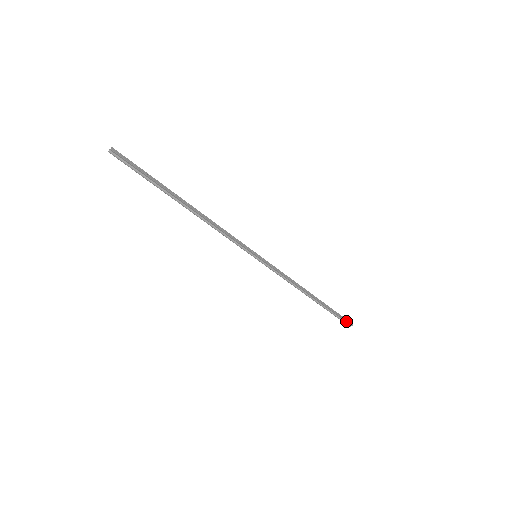
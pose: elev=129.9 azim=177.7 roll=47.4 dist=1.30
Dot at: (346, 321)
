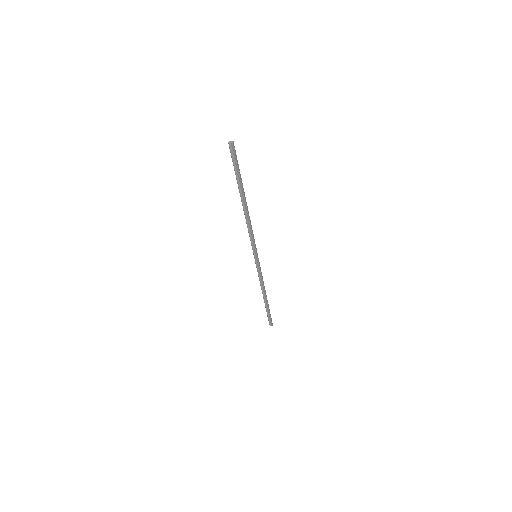
Dot at: (271, 321)
